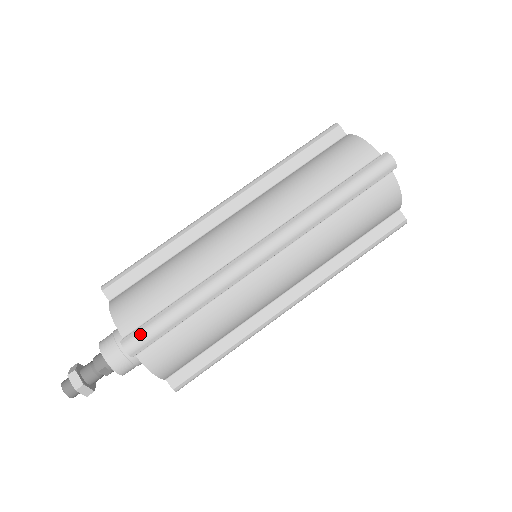
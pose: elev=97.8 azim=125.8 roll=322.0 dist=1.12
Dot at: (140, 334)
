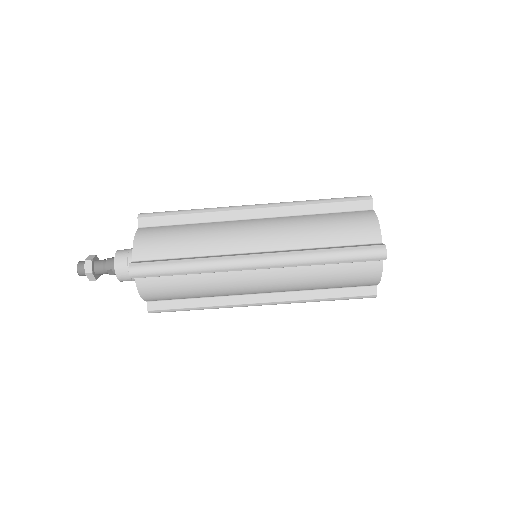
Dot at: (144, 267)
